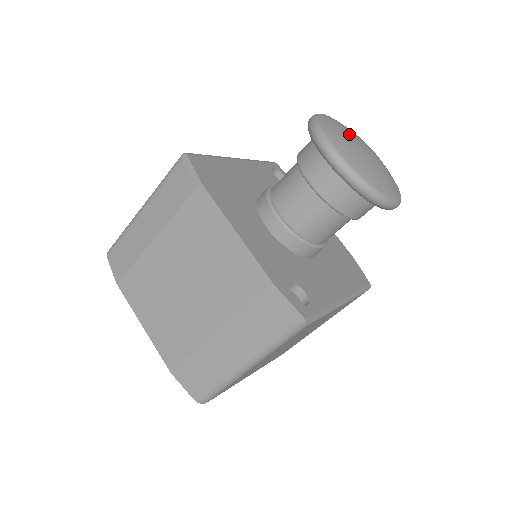
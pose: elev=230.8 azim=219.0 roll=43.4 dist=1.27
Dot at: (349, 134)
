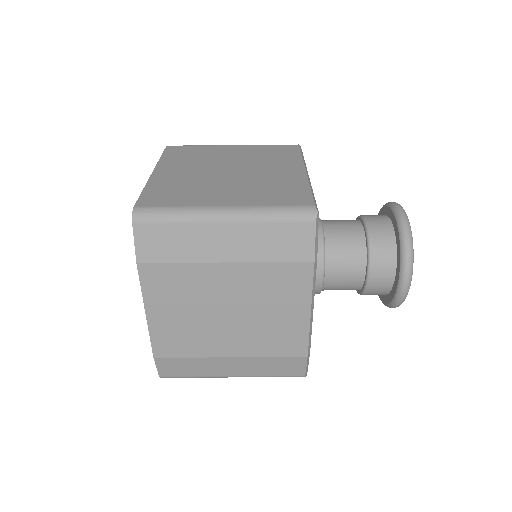
Dot at: occluded
